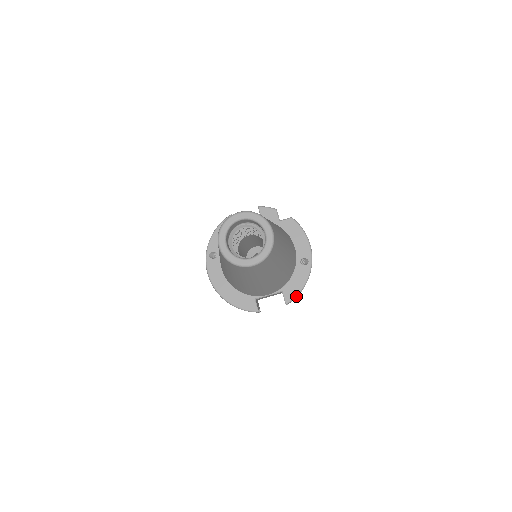
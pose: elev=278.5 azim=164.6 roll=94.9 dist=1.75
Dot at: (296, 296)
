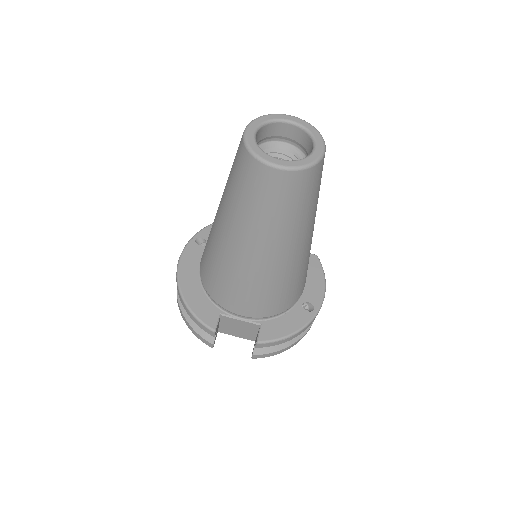
Dot at: (276, 340)
